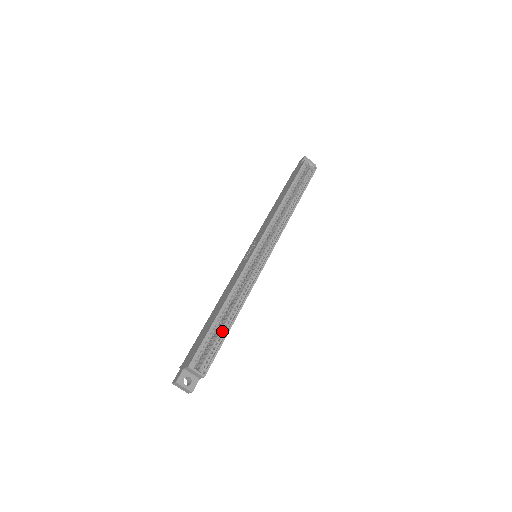
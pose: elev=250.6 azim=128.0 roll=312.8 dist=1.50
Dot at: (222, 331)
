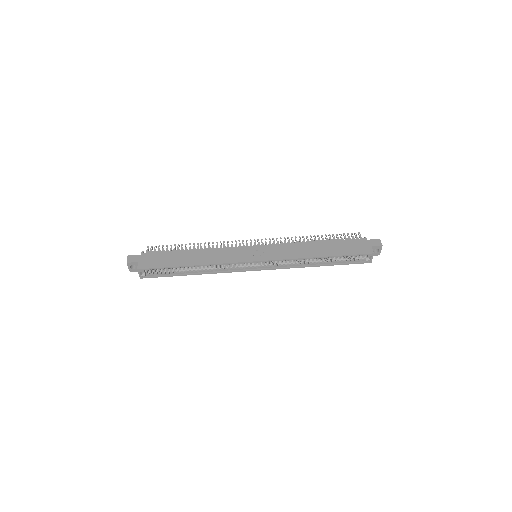
Dot at: (180, 269)
